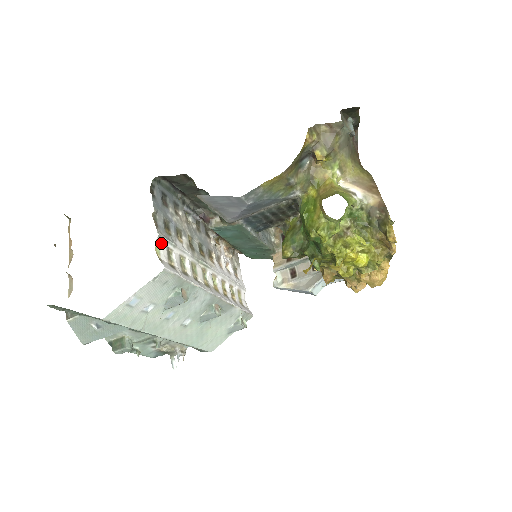
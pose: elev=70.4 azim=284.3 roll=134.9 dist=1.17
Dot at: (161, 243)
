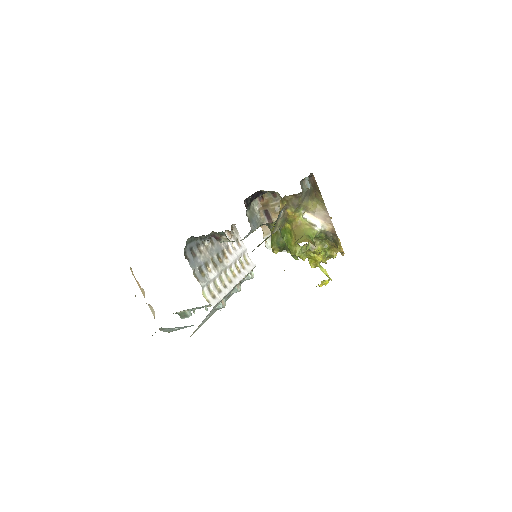
Dot at: (204, 289)
